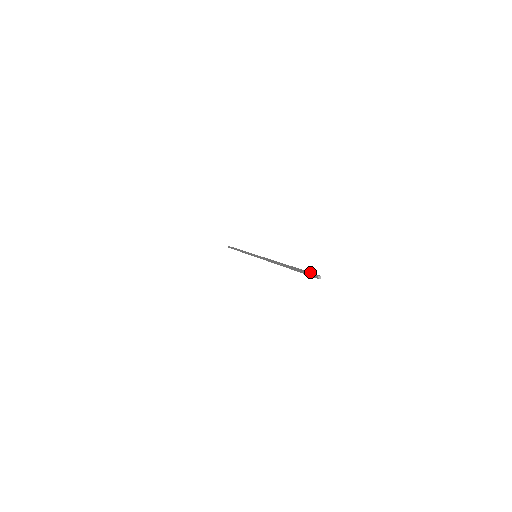
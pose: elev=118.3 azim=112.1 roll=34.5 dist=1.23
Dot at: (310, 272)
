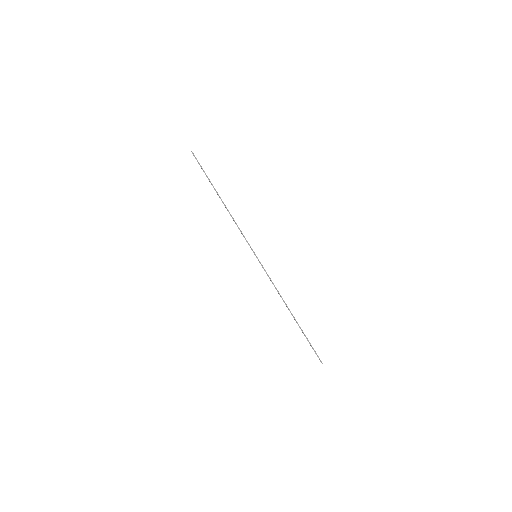
Dot at: (316, 354)
